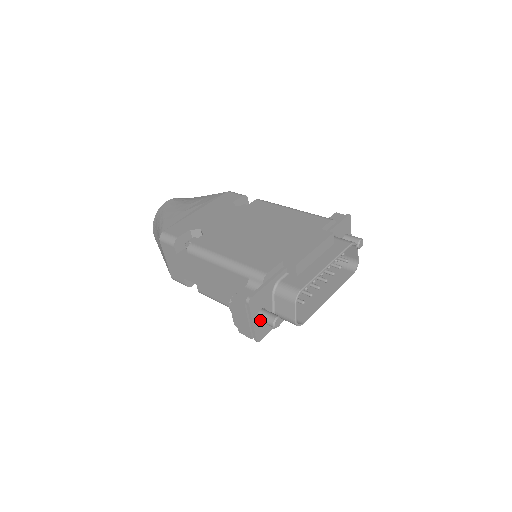
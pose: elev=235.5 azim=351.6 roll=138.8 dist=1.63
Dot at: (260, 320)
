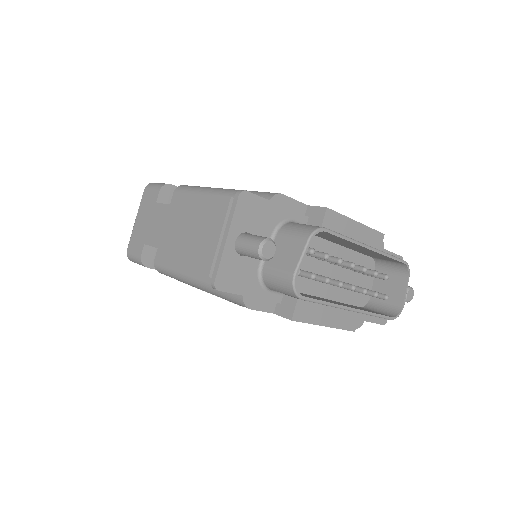
Dot at: (240, 243)
